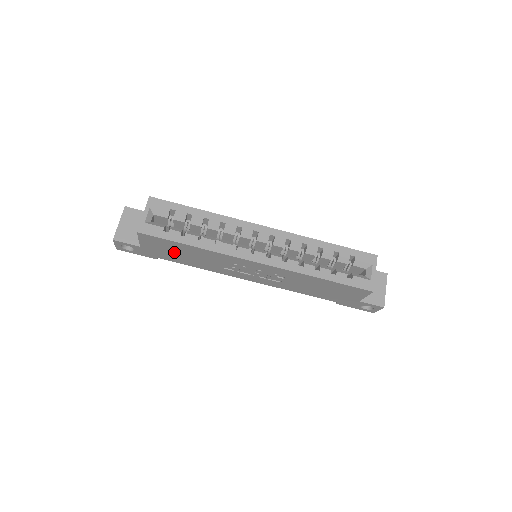
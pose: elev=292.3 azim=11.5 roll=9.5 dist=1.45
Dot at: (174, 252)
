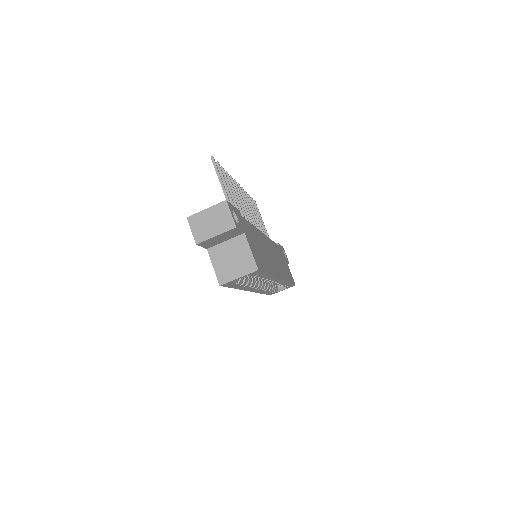
Dot at: occluded
